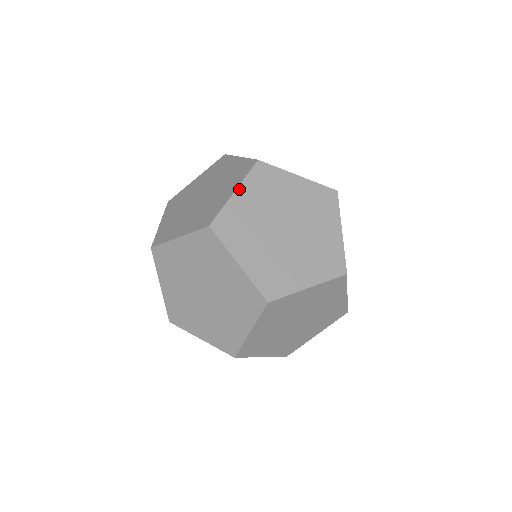
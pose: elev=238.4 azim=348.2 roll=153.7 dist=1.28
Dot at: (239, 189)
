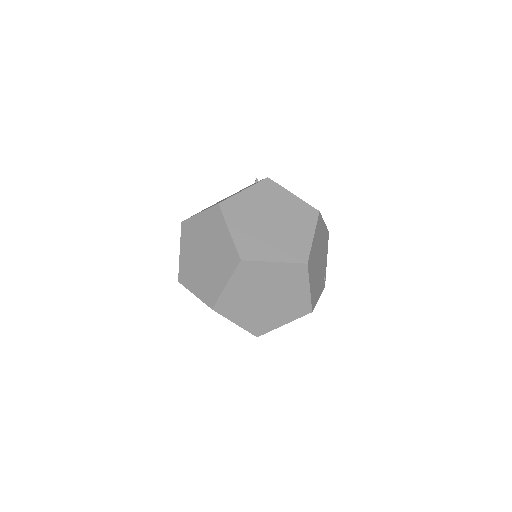
Dot at: (278, 263)
